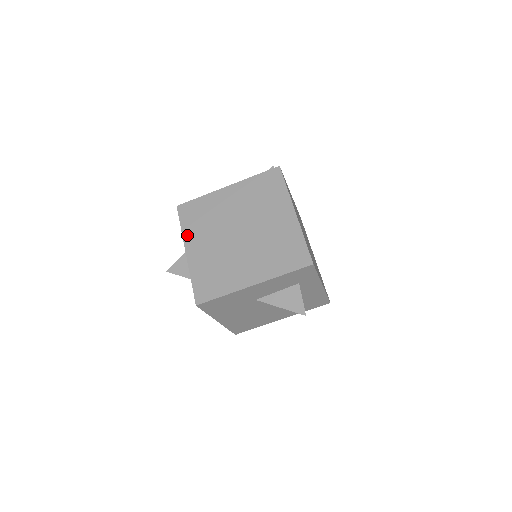
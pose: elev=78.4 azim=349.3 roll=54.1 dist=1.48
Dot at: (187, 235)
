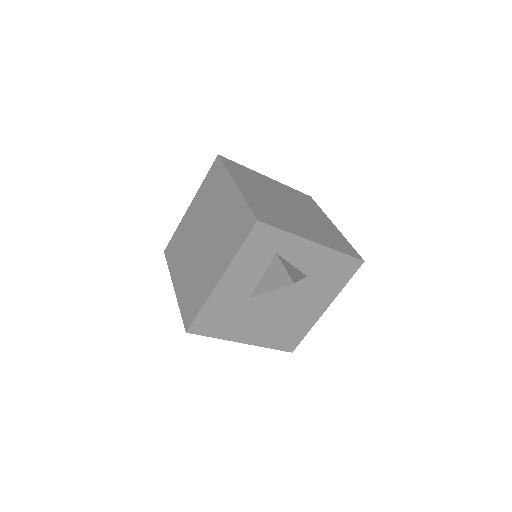
Dot at: (172, 271)
